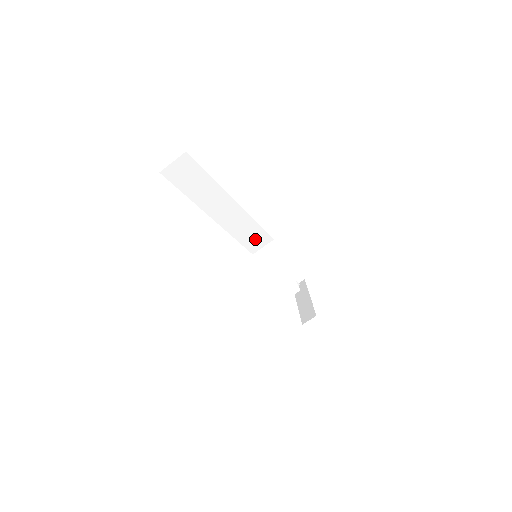
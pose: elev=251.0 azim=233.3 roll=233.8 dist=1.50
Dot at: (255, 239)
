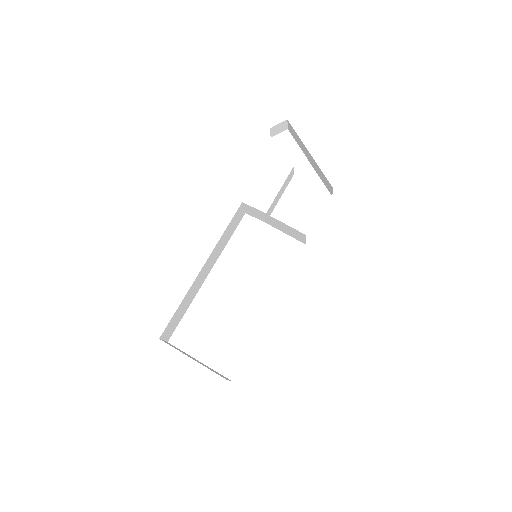
Dot at: (235, 222)
